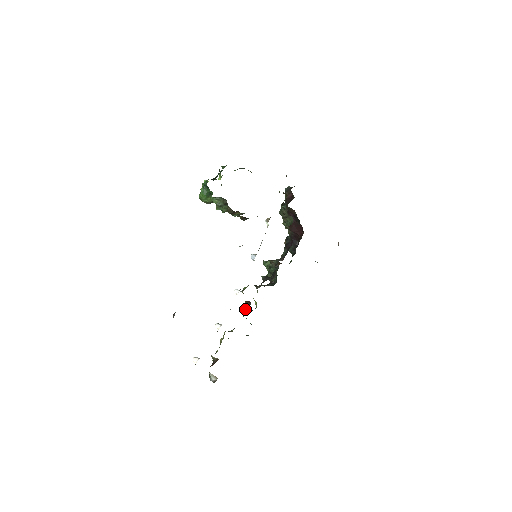
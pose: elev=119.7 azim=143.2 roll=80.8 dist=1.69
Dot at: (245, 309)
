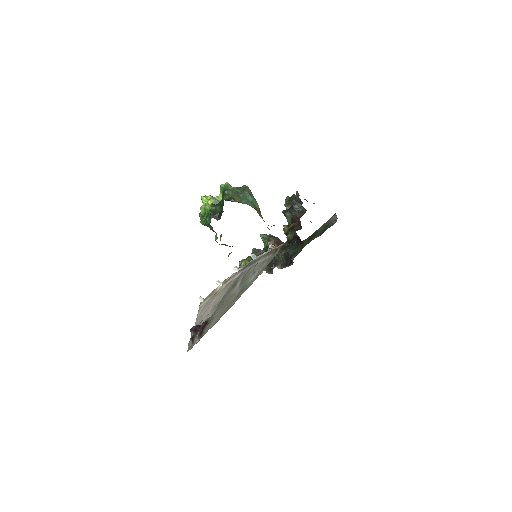
Dot at: occluded
